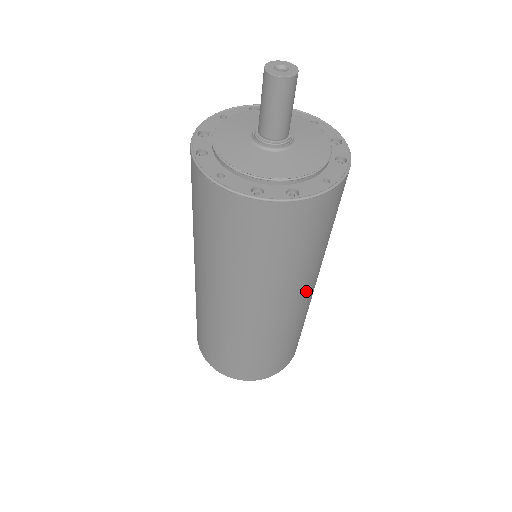
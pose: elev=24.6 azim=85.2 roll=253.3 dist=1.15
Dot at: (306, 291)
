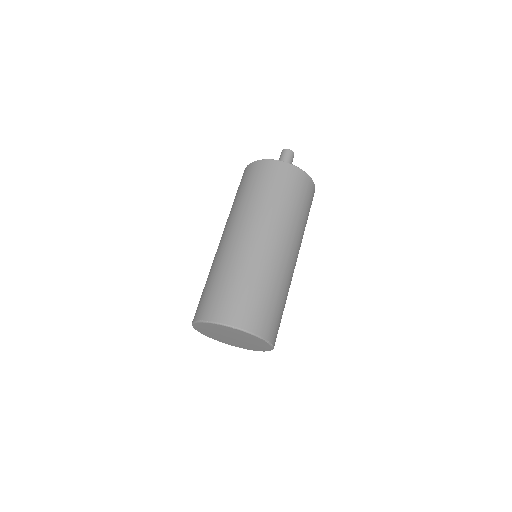
Dot at: (293, 246)
